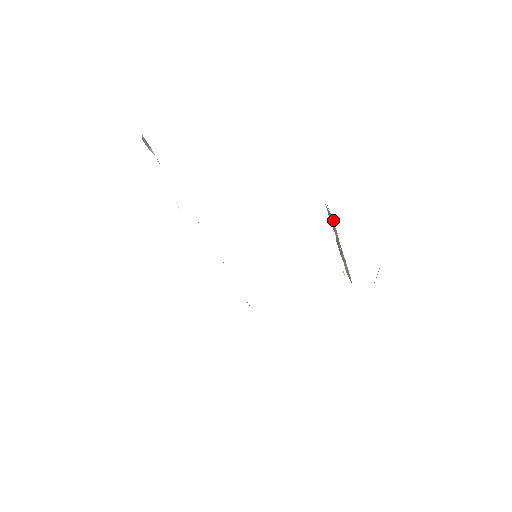
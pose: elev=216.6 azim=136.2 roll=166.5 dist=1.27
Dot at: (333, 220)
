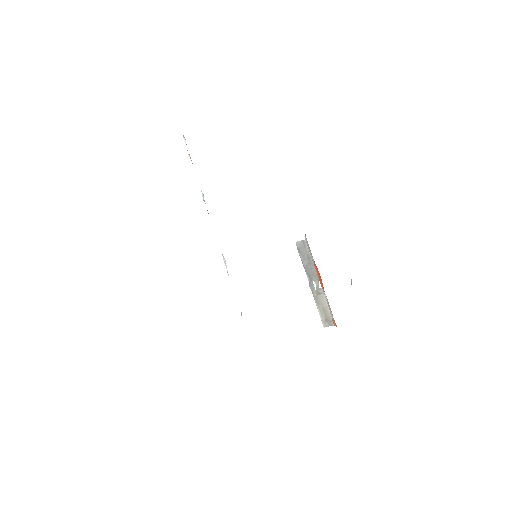
Dot at: (306, 243)
